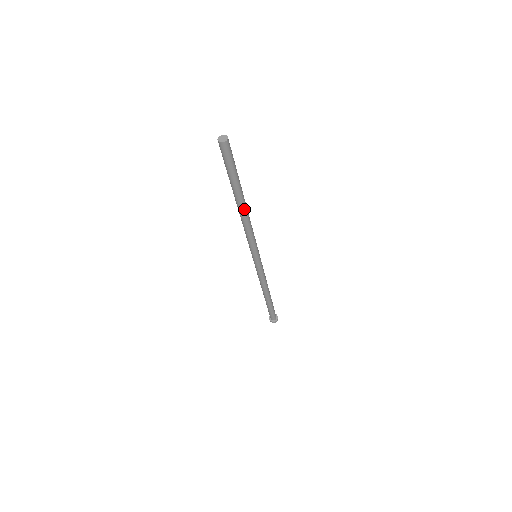
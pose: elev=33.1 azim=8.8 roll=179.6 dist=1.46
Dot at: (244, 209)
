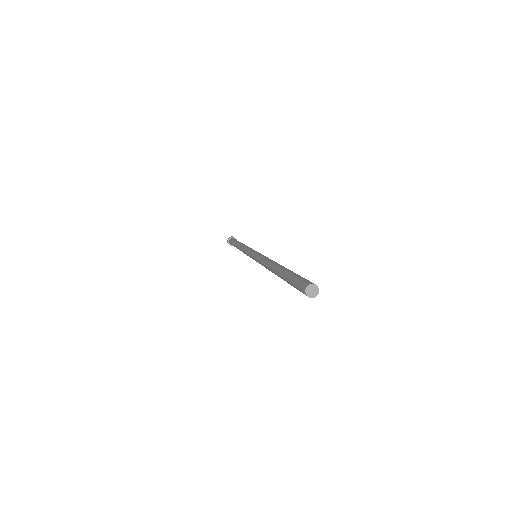
Dot at: occluded
